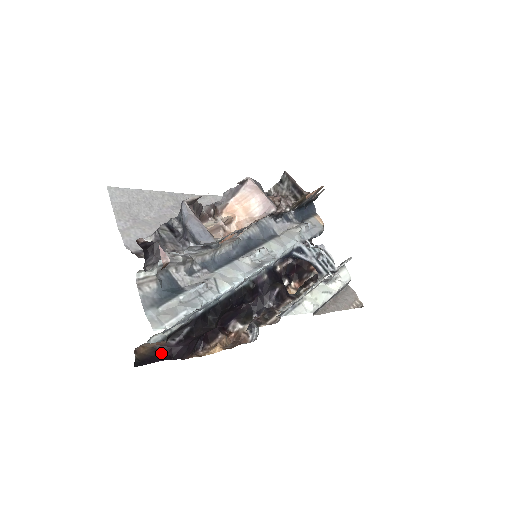
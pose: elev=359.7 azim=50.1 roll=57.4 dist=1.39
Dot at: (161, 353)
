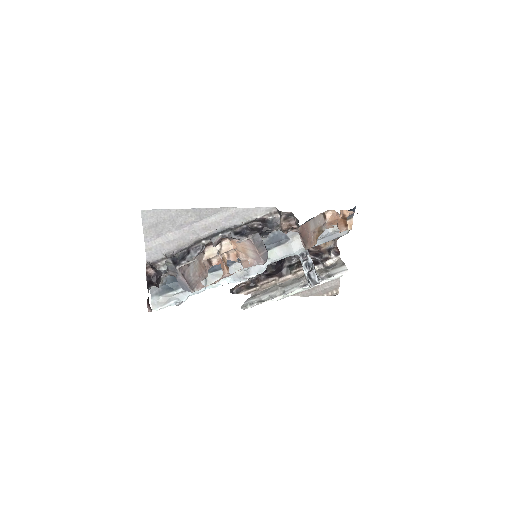
Dot at: occluded
